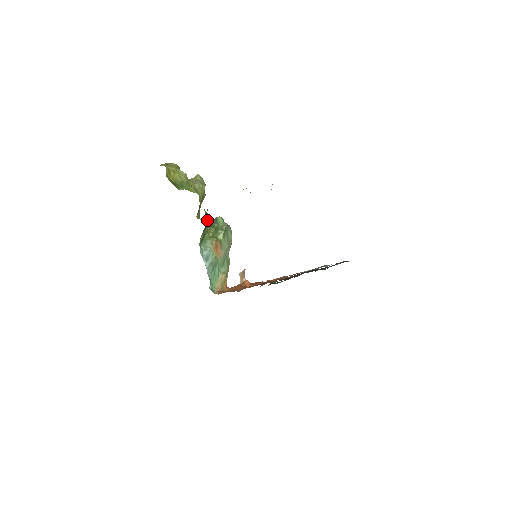
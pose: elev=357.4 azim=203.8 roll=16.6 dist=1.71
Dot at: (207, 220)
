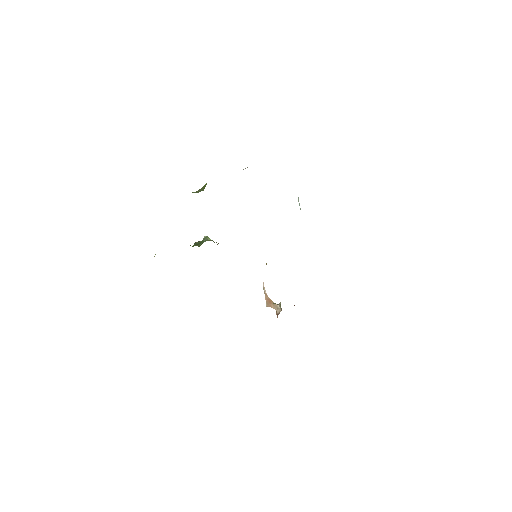
Dot at: occluded
